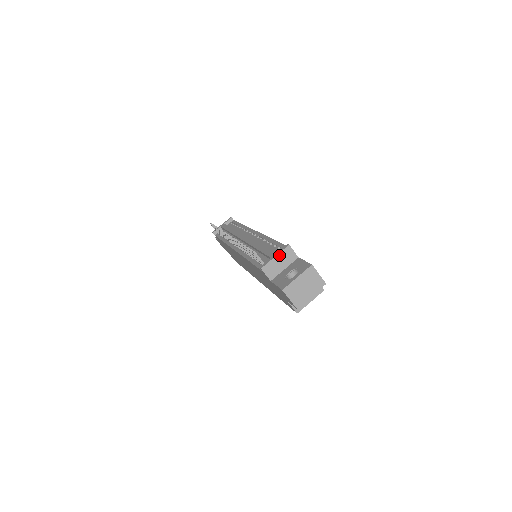
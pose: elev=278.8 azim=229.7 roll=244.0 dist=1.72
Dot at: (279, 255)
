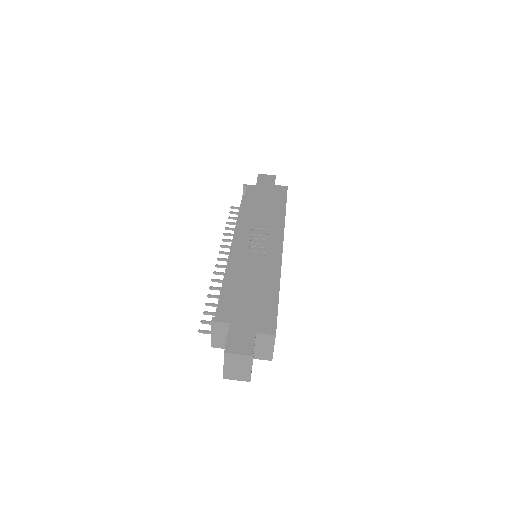
Dot at: (213, 332)
